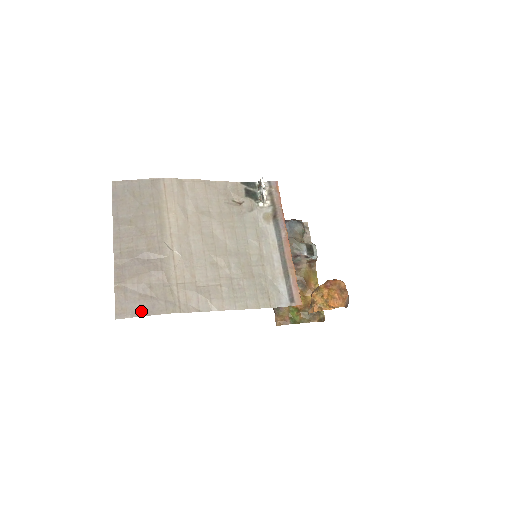
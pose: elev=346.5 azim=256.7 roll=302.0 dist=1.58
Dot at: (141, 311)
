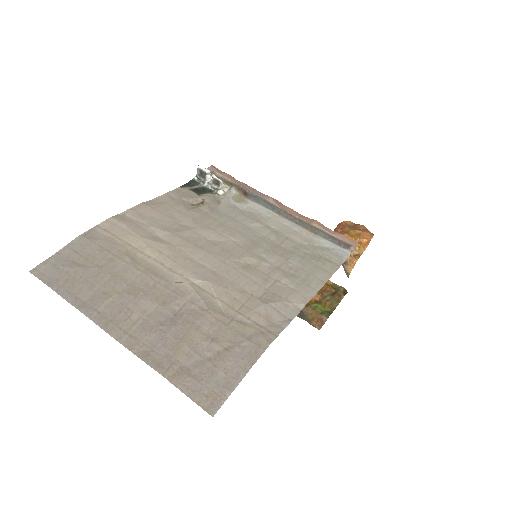
Dot at: (233, 376)
